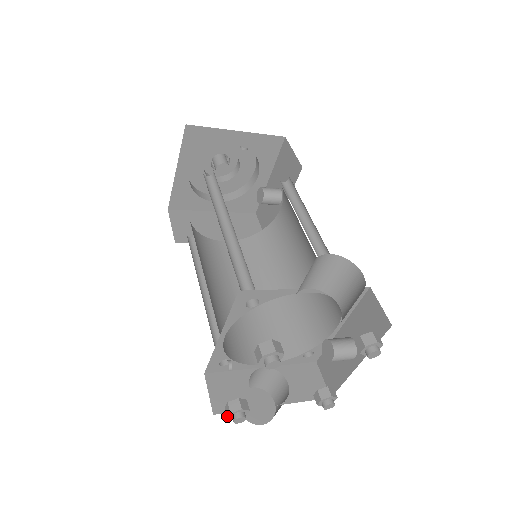
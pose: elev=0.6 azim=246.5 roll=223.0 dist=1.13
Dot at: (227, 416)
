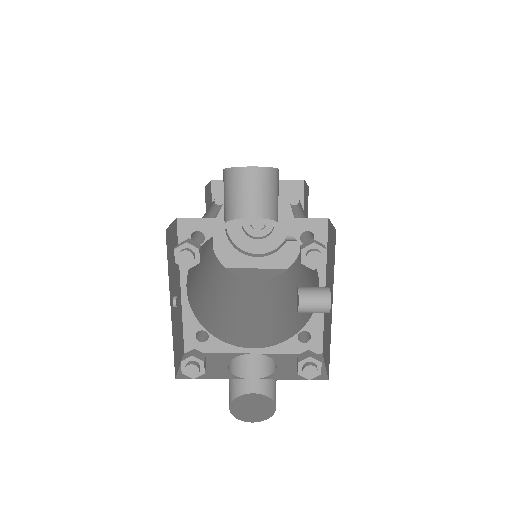
Dot at: (181, 369)
